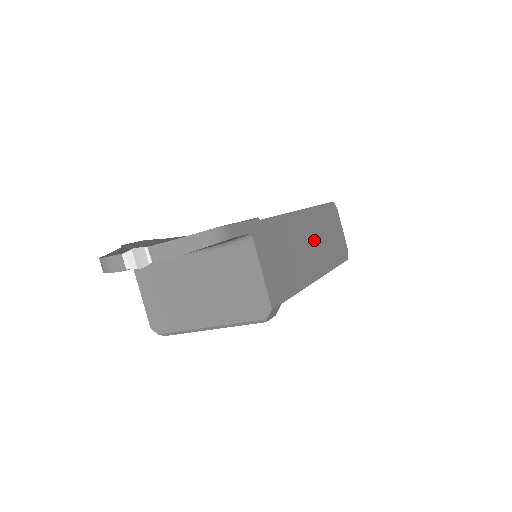
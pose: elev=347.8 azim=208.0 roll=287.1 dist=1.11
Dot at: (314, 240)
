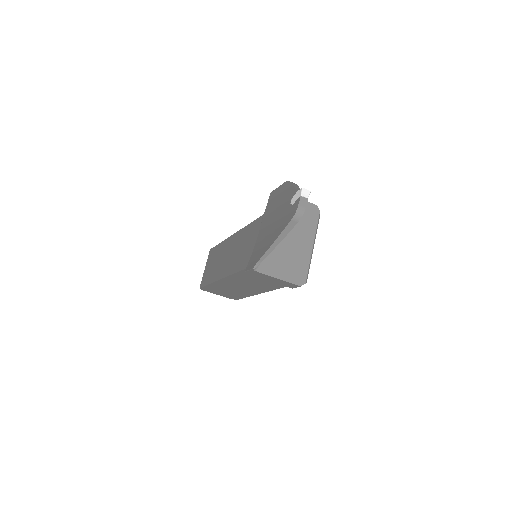
Dot at: occluded
